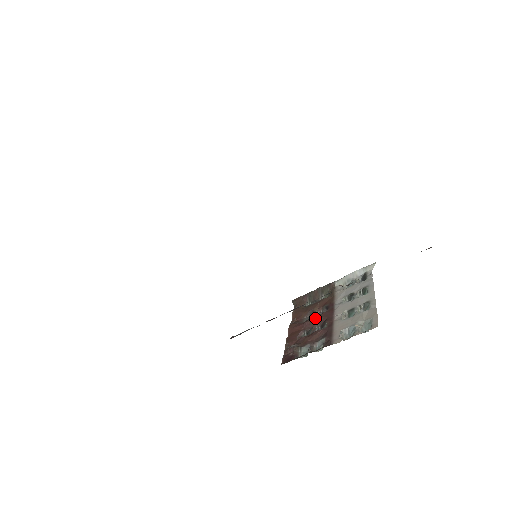
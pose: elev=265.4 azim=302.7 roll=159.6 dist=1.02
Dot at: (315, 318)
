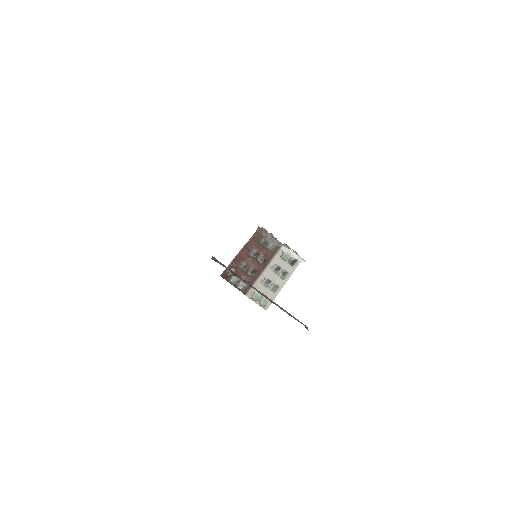
Dot at: (255, 262)
